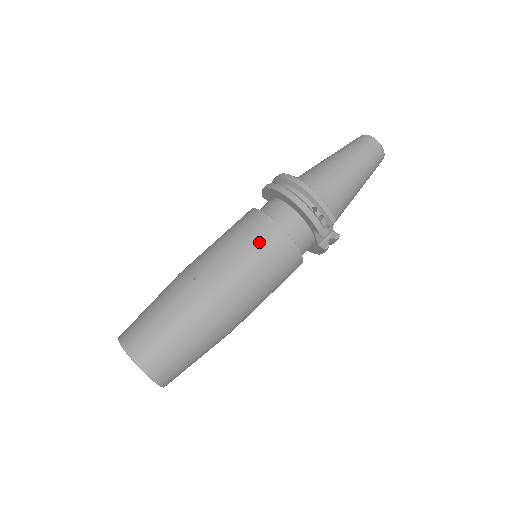
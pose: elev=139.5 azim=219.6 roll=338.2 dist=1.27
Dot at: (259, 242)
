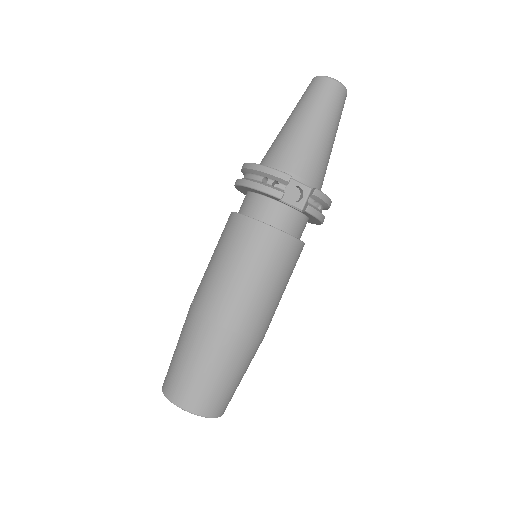
Dot at: (228, 240)
